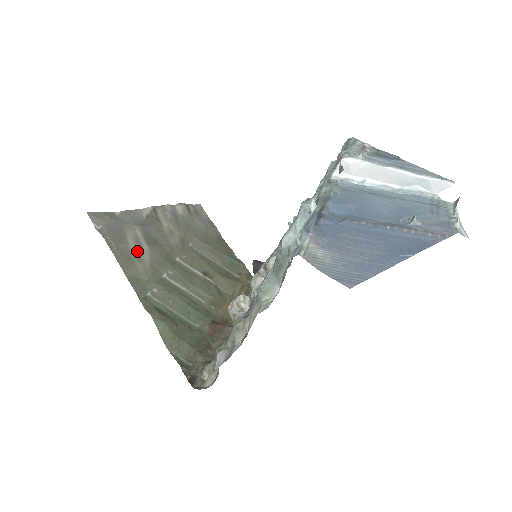
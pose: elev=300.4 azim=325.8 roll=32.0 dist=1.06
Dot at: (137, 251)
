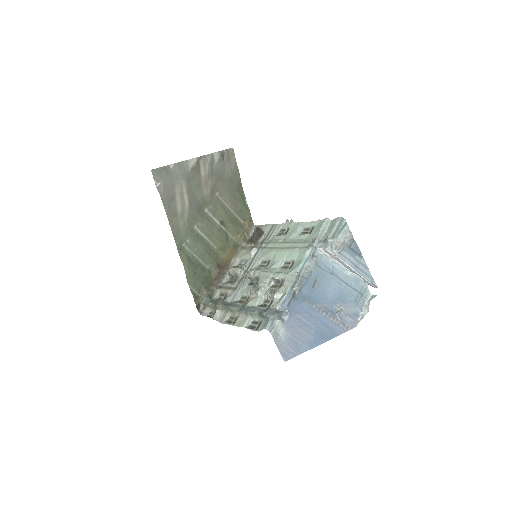
Dot at: (181, 208)
